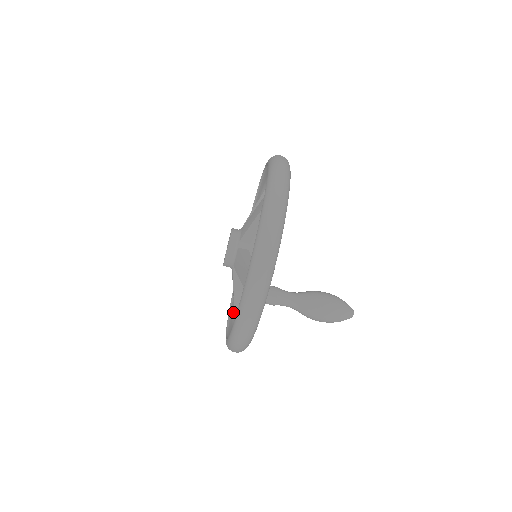
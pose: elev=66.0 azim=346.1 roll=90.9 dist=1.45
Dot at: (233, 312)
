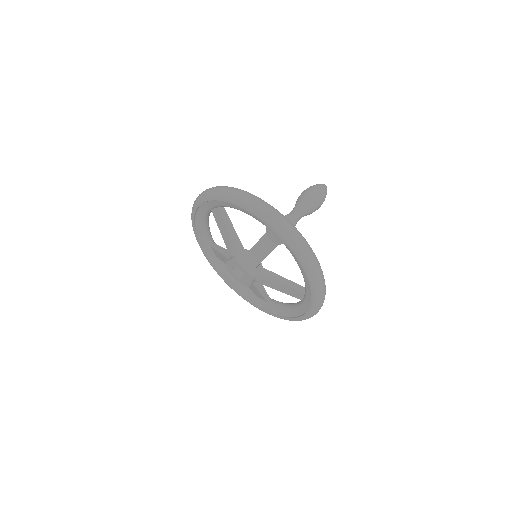
Dot at: (294, 310)
